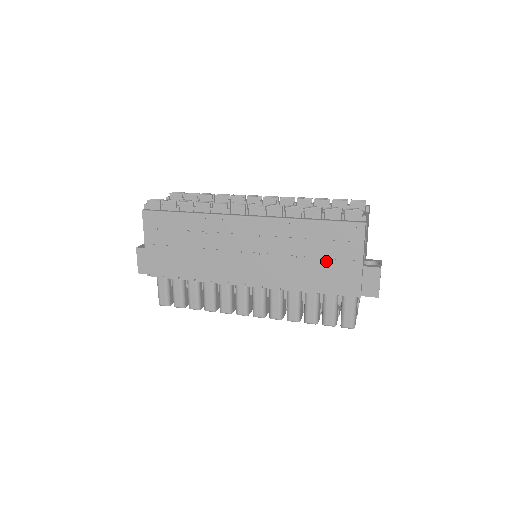
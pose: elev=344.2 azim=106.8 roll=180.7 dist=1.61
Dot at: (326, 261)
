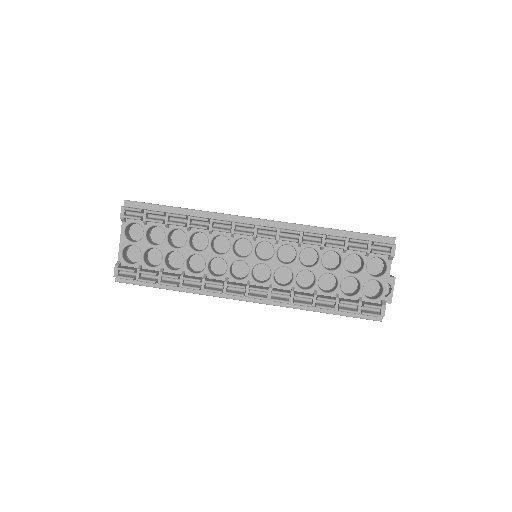
Dot at: occluded
